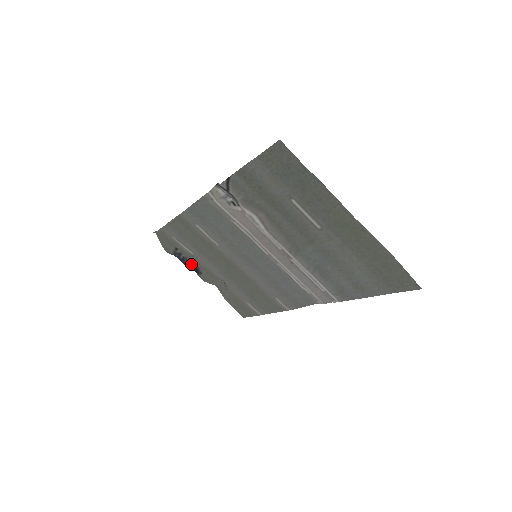
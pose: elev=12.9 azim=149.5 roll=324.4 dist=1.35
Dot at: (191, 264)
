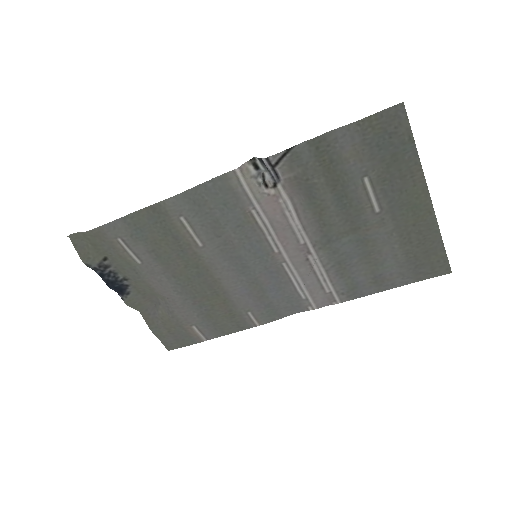
Dot at: (120, 281)
